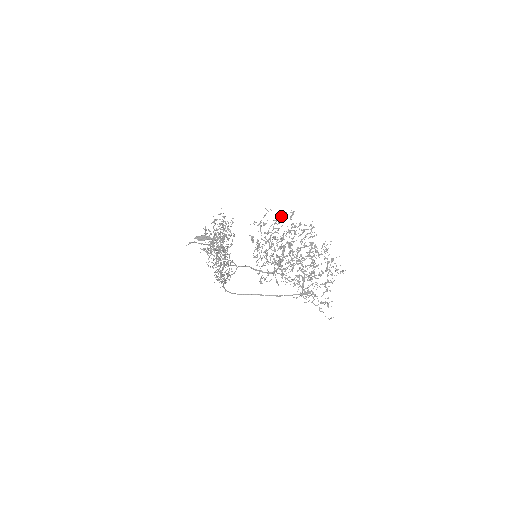
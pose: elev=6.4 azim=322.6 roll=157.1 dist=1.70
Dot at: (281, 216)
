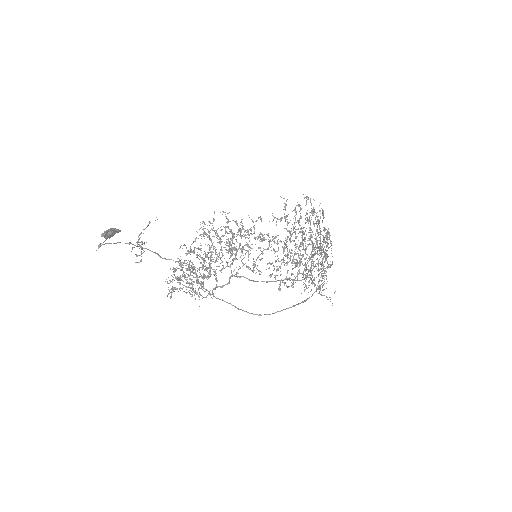
Dot at: (299, 204)
